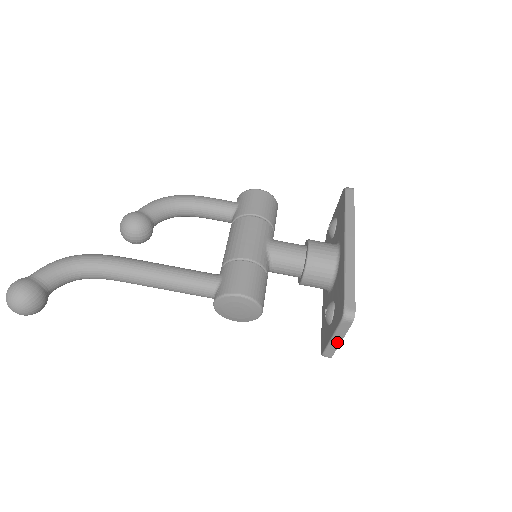
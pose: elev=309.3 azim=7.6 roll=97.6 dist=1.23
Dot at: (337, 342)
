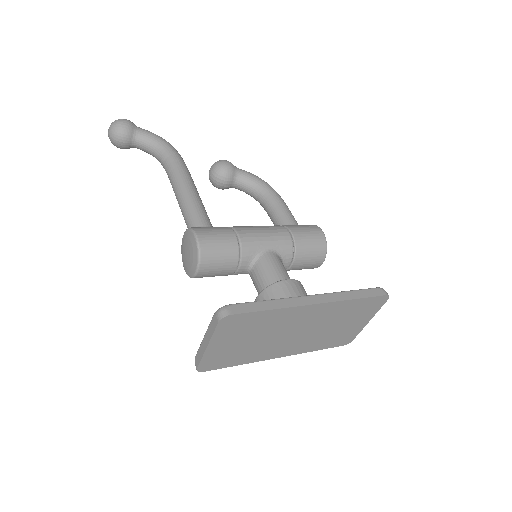
Dot at: (205, 346)
